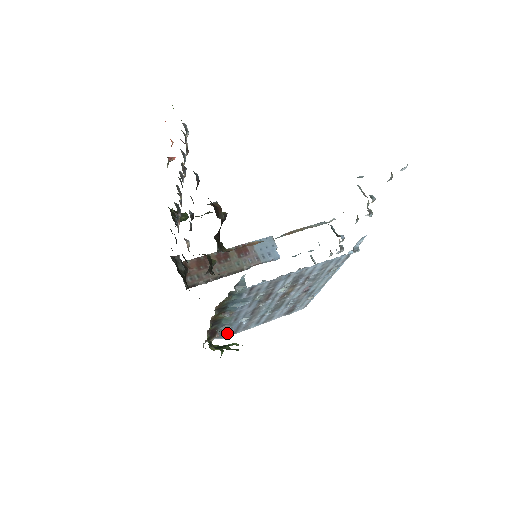
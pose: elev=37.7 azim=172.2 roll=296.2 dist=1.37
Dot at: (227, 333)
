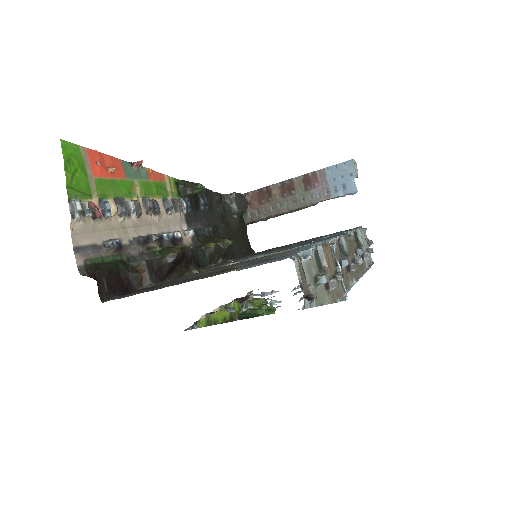
Dot at: occluded
